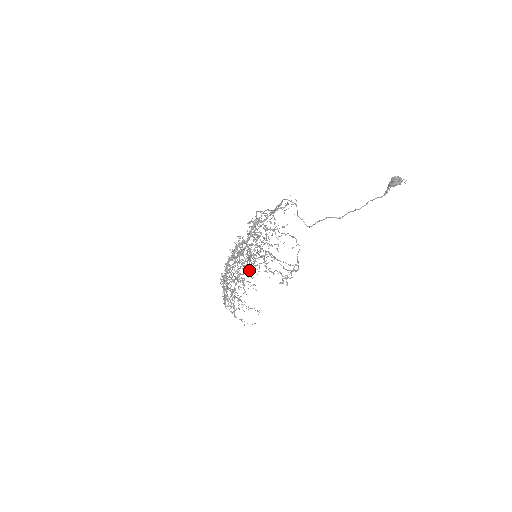
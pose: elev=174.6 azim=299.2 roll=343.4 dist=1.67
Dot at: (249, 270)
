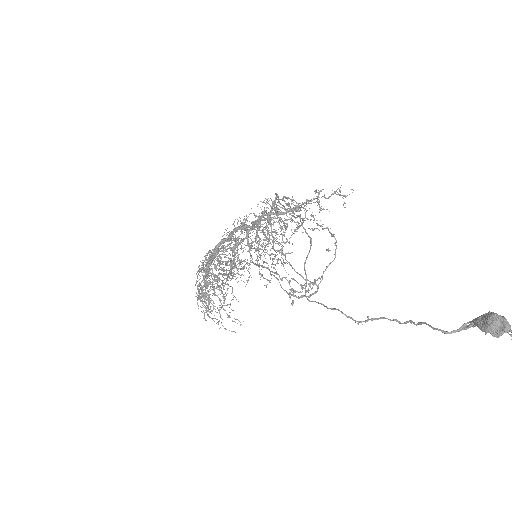
Dot at: occluded
